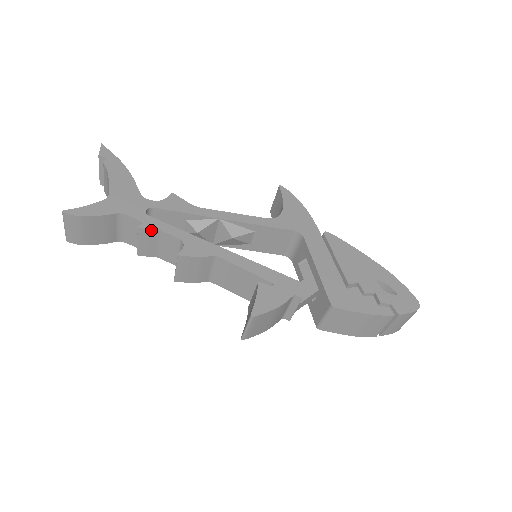
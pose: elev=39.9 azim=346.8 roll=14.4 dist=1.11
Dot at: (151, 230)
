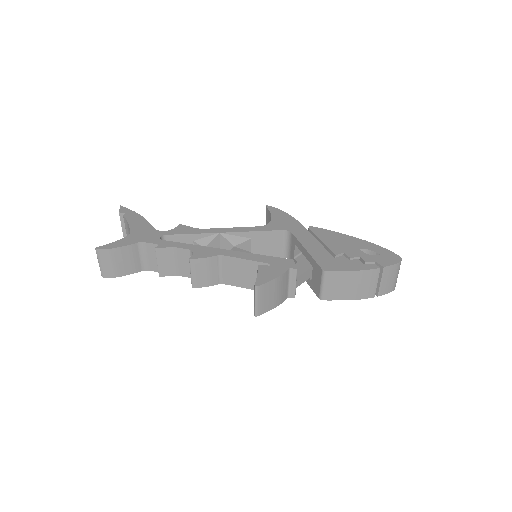
Dot at: (166, 248)
